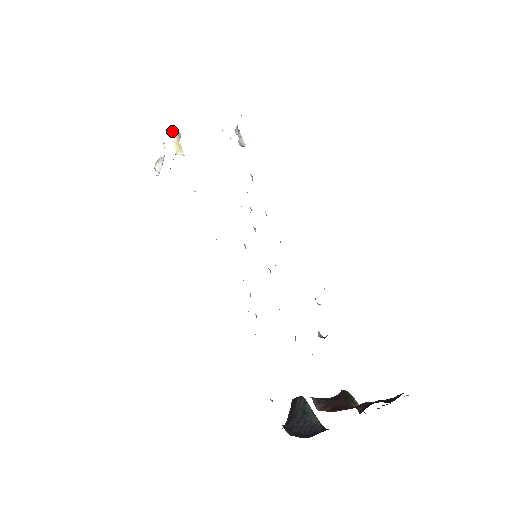
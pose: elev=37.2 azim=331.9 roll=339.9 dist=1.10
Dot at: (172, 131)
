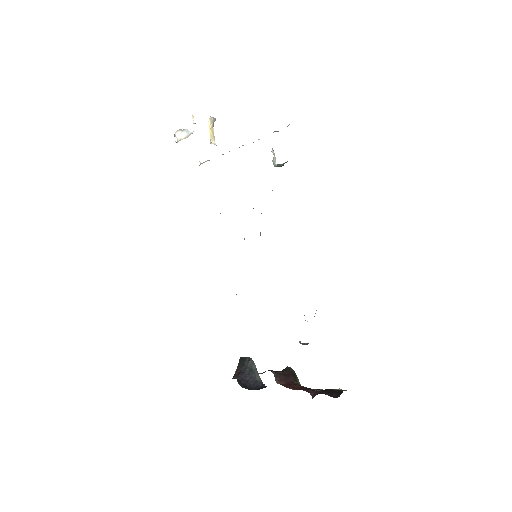
Dot at: (211, 117)
